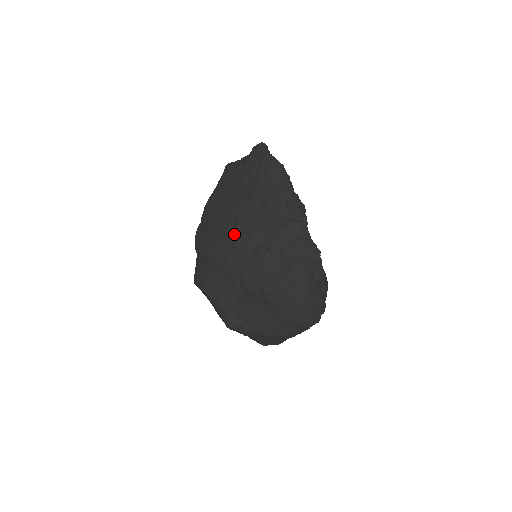
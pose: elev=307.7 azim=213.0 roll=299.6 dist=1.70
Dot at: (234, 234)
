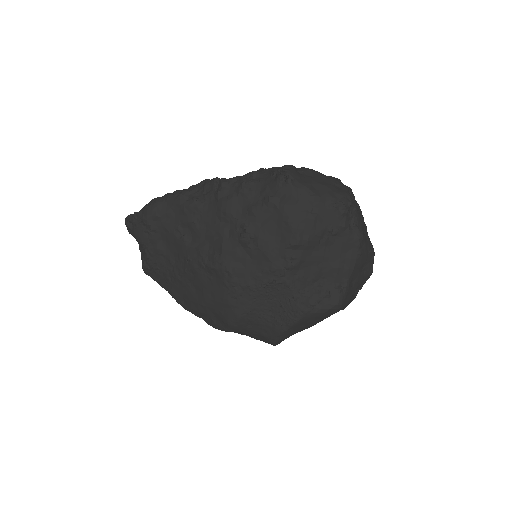
Dot at: (219, 272)
